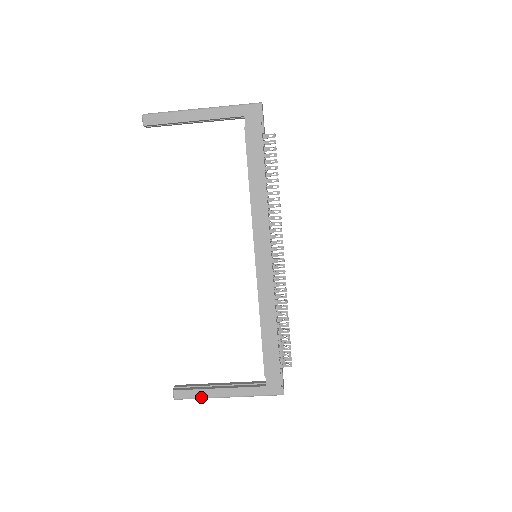
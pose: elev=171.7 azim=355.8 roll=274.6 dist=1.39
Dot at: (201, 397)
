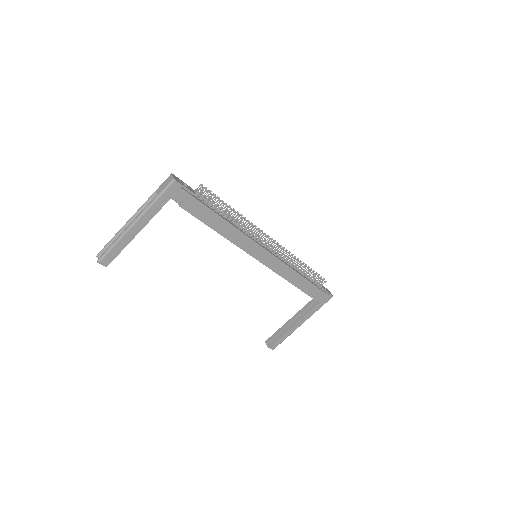
Dot at: occluded
